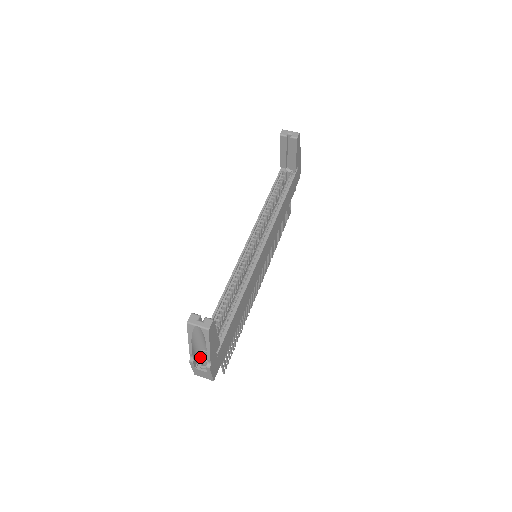
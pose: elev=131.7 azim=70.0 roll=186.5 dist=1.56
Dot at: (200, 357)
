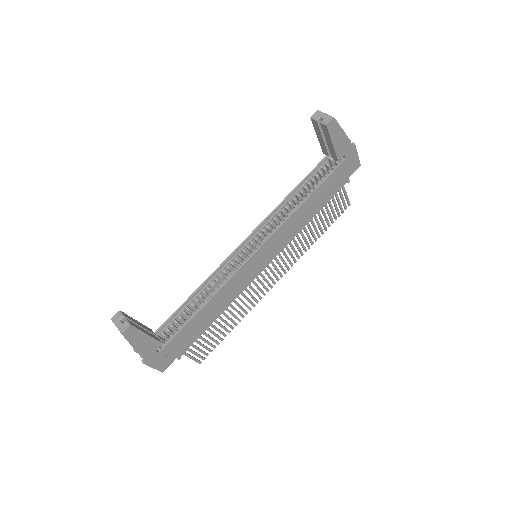
Dot at: occluded
